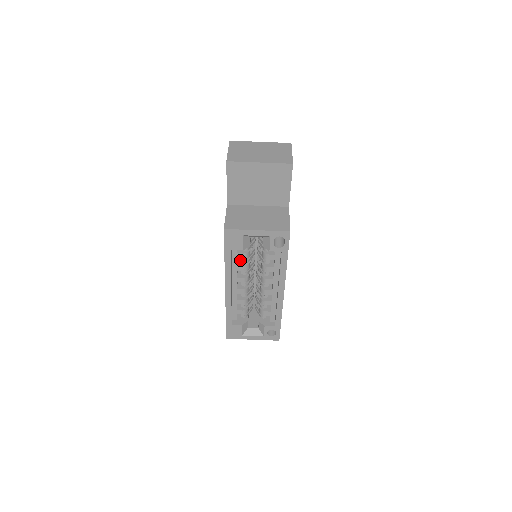
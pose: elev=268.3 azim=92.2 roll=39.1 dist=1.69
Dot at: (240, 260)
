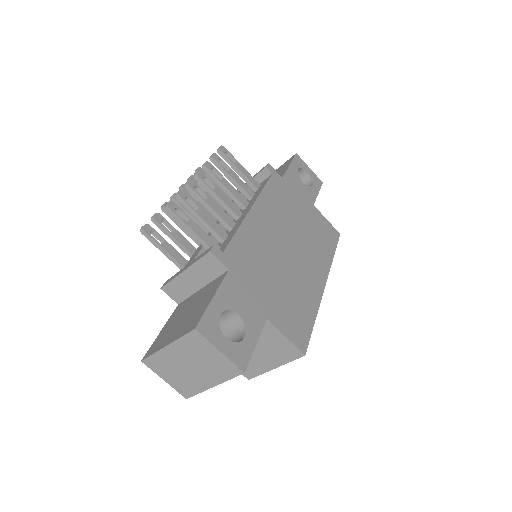
Dot at: occluded
